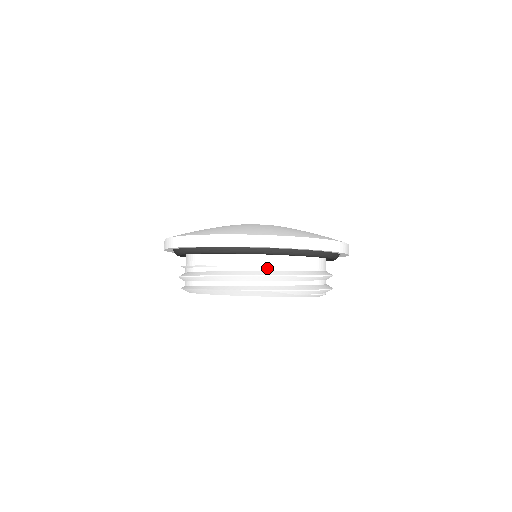
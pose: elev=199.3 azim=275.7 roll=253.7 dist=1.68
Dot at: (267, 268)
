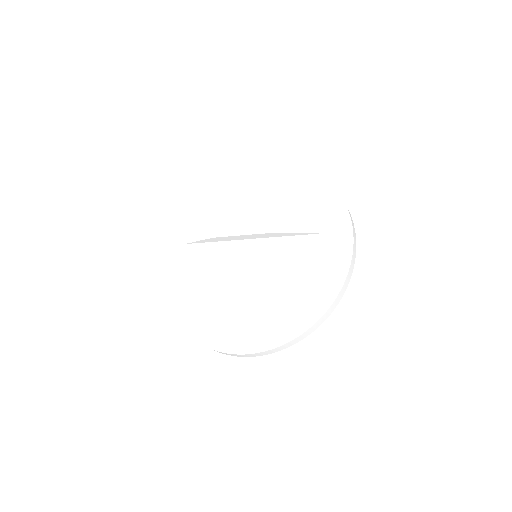
Dot at: occluded
